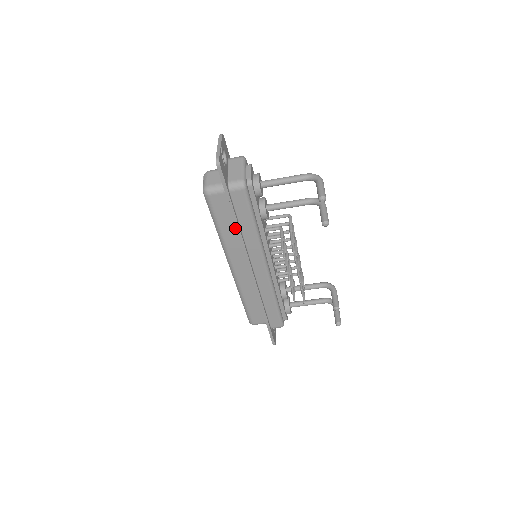
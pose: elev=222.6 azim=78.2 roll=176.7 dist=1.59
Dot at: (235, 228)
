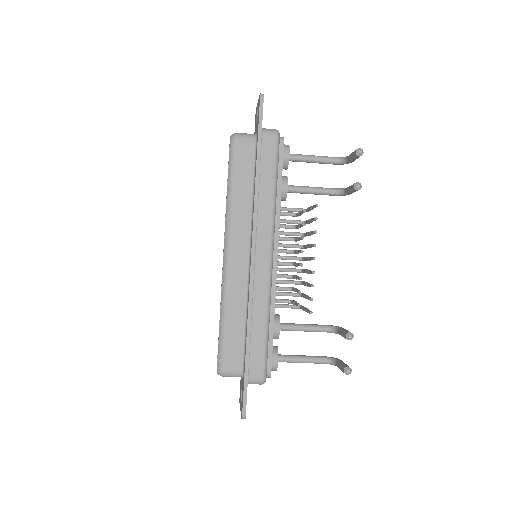
Dot at: (250, 191)
